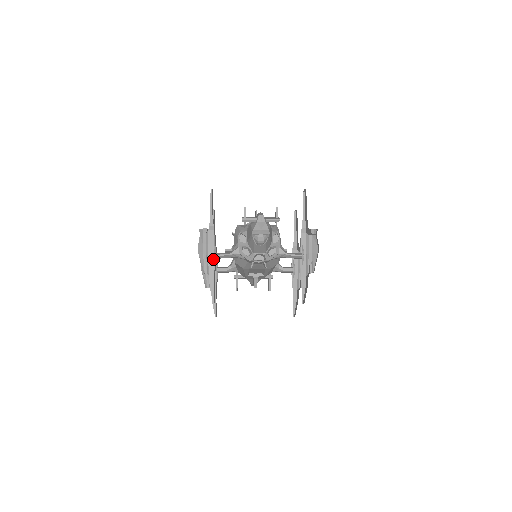
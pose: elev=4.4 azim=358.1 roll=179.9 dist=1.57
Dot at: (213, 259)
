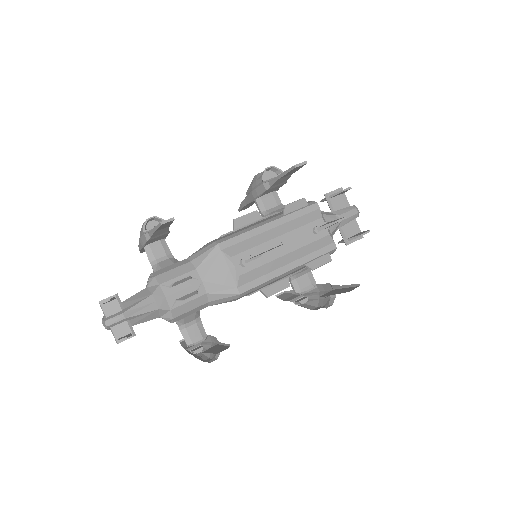
Dot at: (141, 246)
